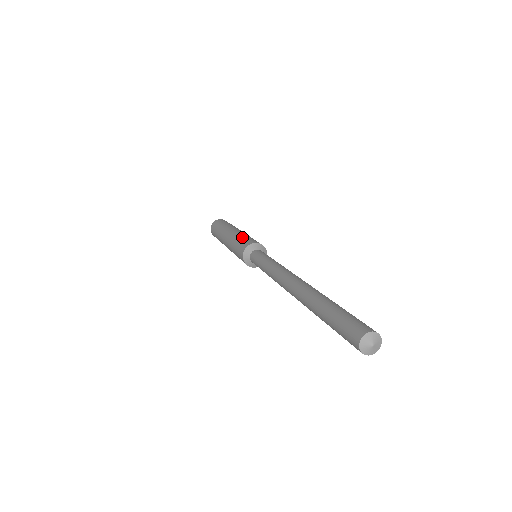
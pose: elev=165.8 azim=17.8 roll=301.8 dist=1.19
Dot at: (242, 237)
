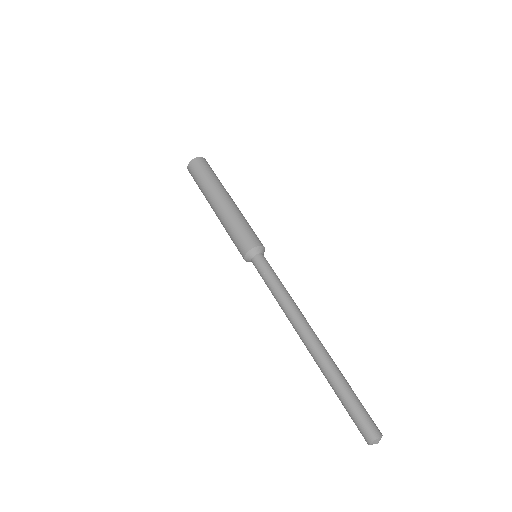
Dot at: (236, 228)
